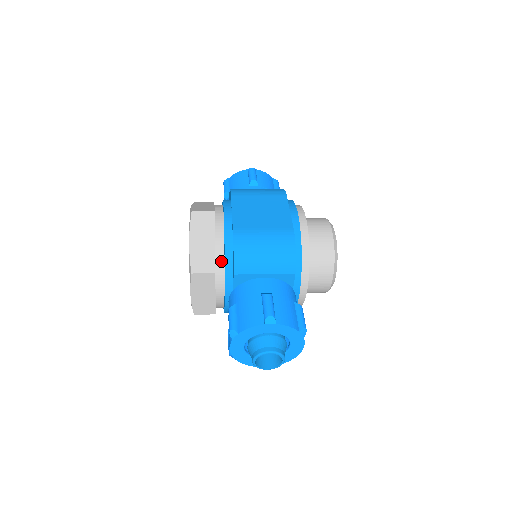
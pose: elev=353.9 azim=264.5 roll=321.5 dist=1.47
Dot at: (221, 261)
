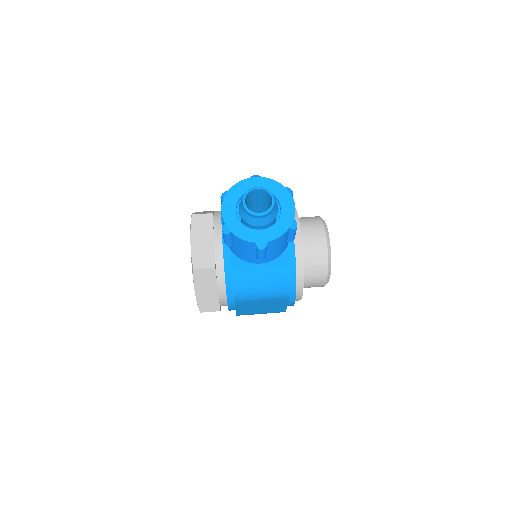
Dot at: occluded
